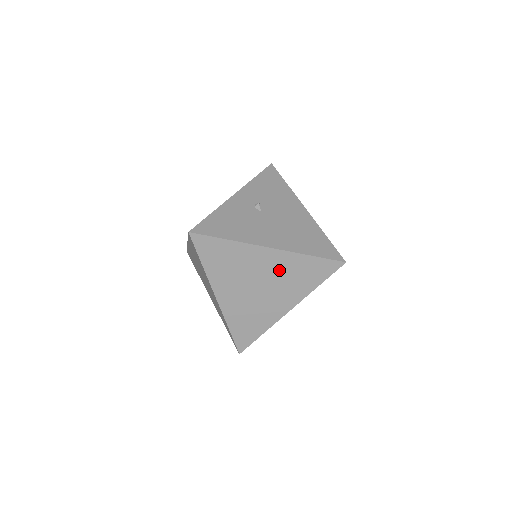
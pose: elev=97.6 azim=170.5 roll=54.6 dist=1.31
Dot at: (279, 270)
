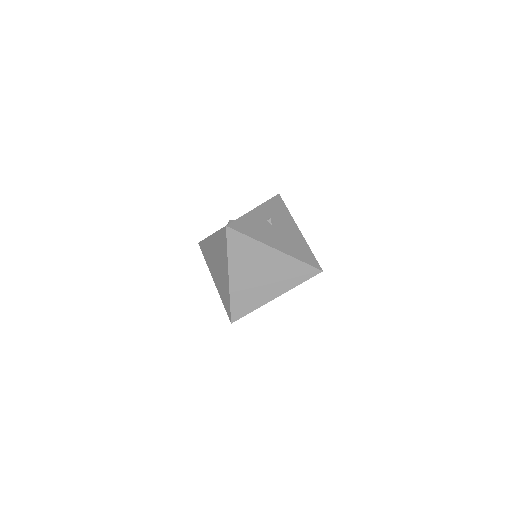
Dot at: (278, 267)
